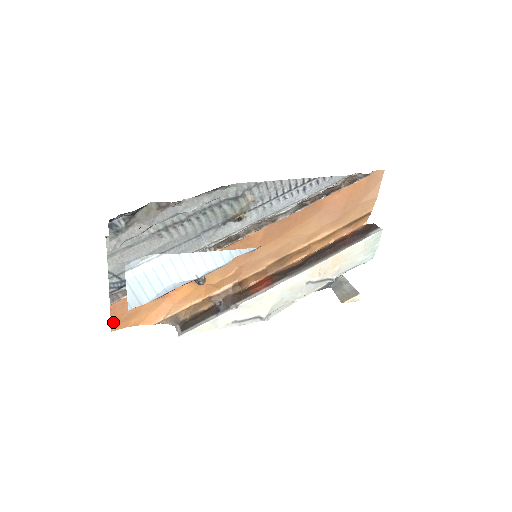
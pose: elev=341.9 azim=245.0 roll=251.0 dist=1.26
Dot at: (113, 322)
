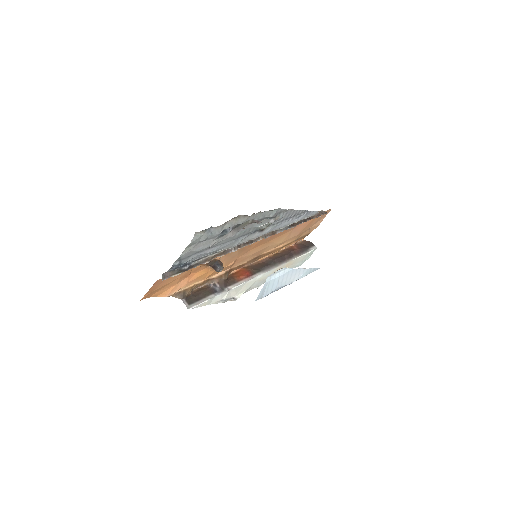
Dot at: (147, 293)
